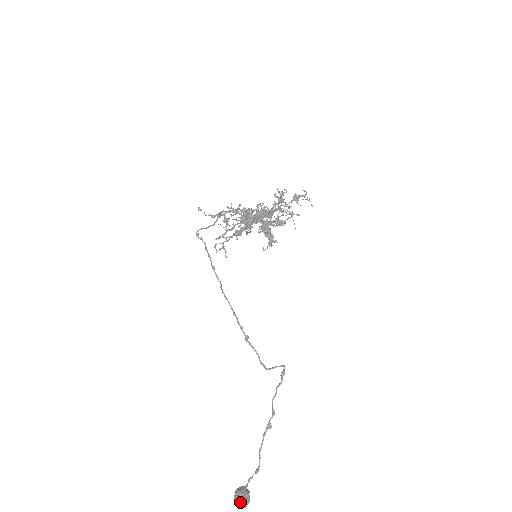
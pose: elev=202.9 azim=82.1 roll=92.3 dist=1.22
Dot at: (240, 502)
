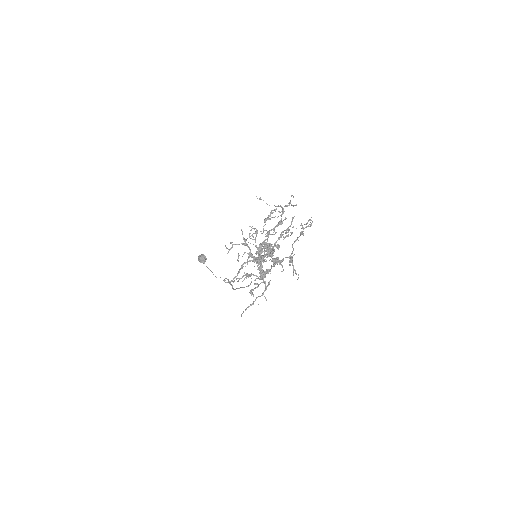
Dot at: occluded
